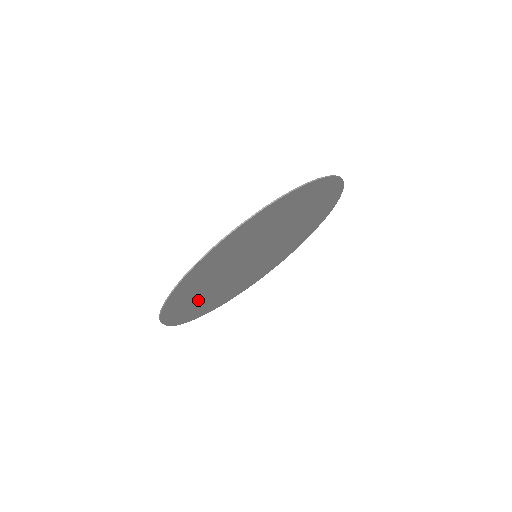
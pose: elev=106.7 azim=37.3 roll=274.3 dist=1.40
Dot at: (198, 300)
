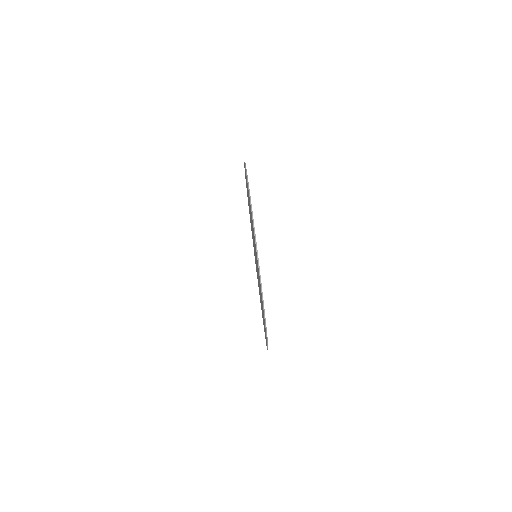
Dot at: occluded
